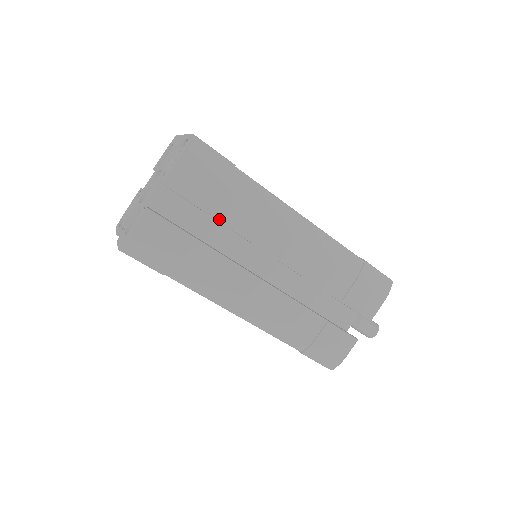
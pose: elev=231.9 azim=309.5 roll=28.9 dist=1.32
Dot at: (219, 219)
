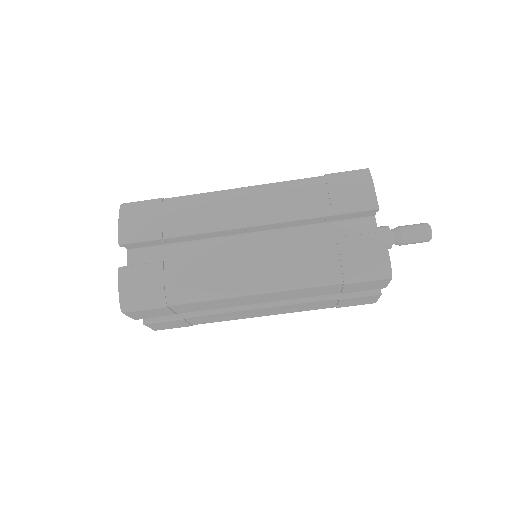
Dot at: (175, 236)
